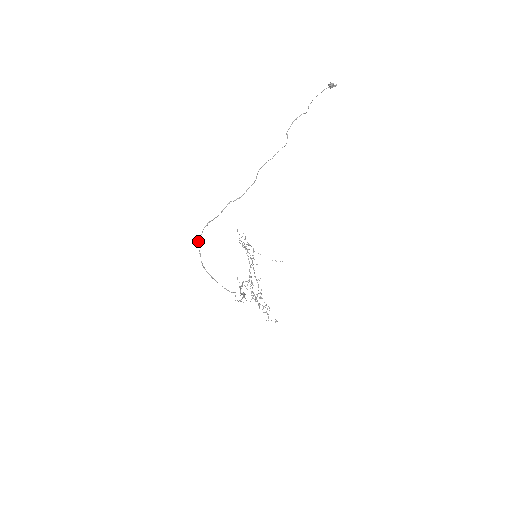
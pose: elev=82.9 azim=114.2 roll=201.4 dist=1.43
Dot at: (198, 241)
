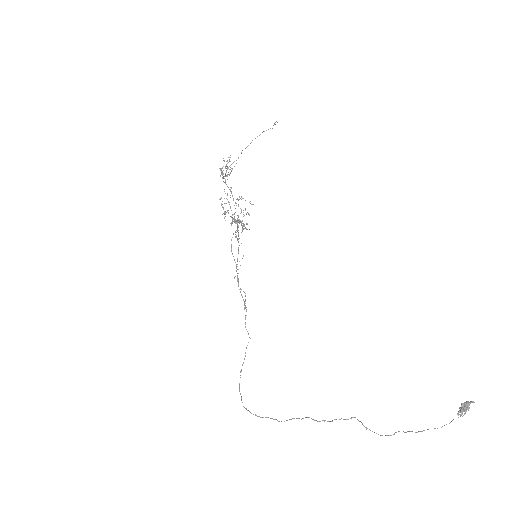
Dot at: occluded
